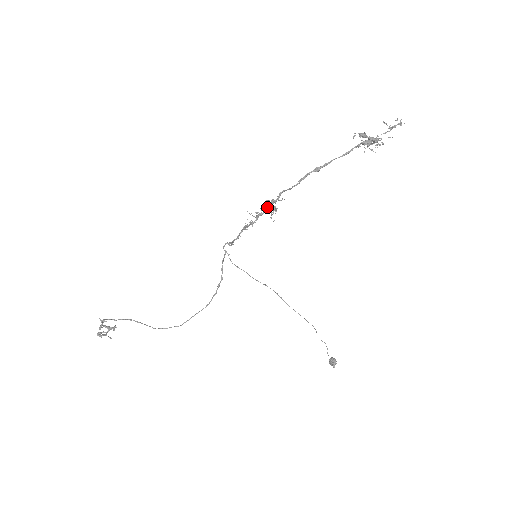
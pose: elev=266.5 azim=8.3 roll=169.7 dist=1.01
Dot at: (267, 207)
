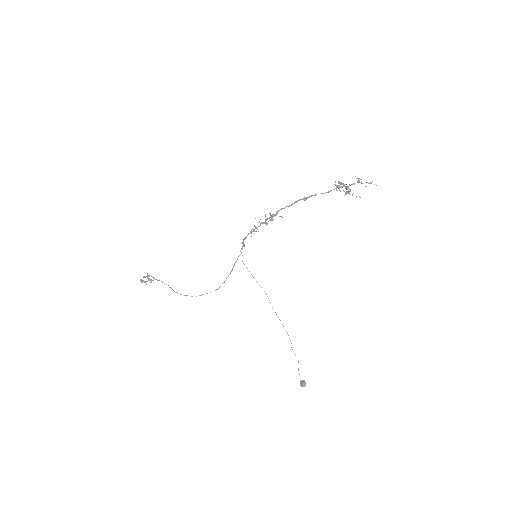
Dot at: (268, 218)
